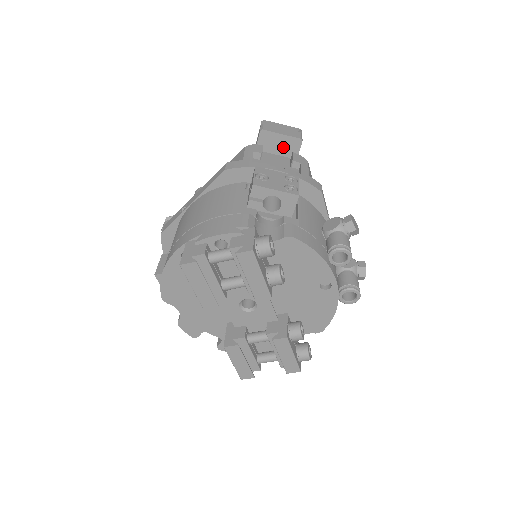
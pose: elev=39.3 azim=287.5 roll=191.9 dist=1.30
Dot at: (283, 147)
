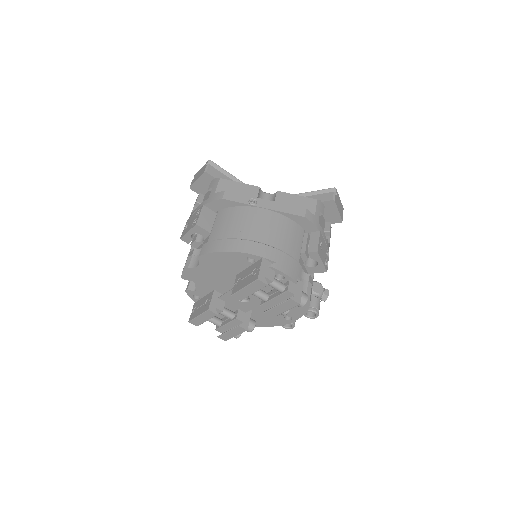
Dot at: (330, 215)
